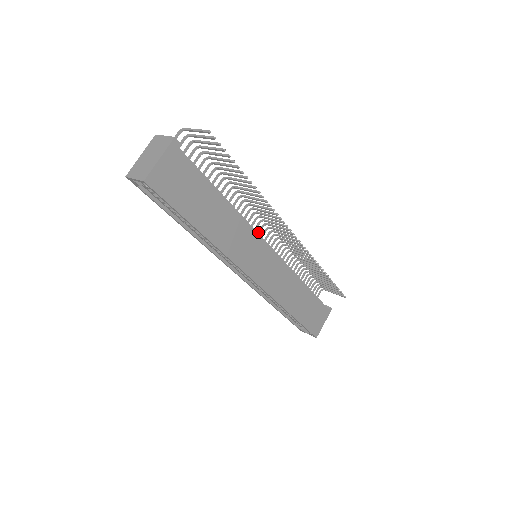
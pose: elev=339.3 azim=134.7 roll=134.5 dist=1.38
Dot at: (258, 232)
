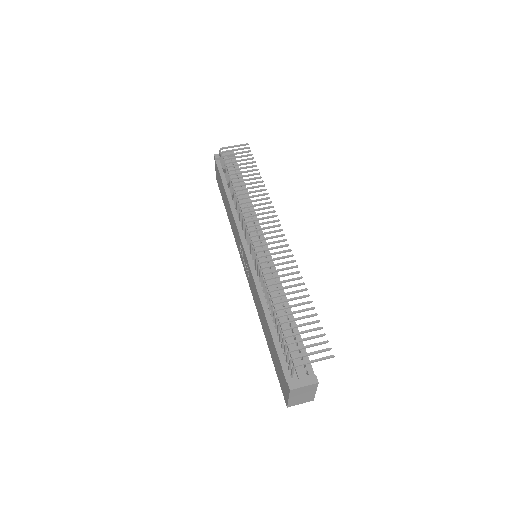
Dot at: (251, 250)
